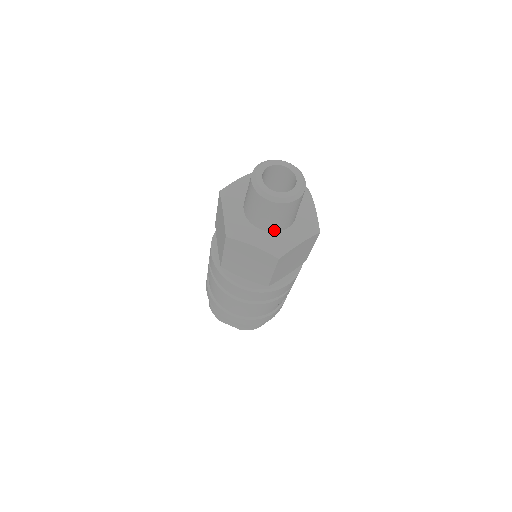
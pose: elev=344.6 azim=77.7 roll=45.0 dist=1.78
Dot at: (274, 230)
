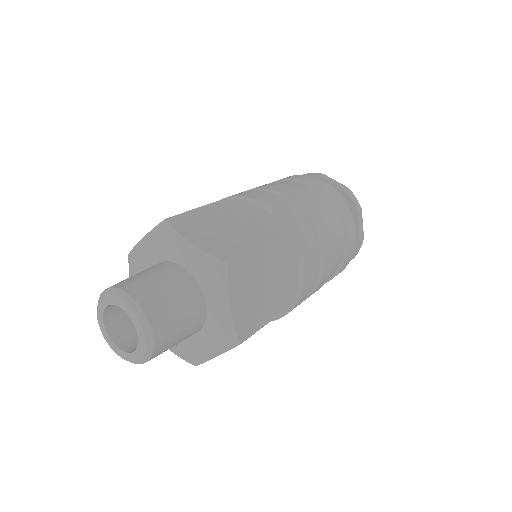
Dot at: occluded
